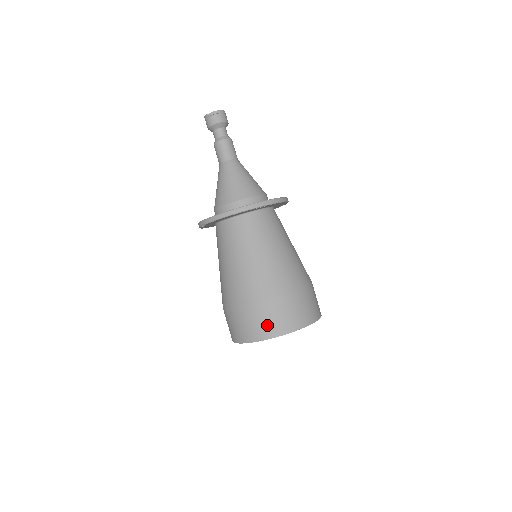
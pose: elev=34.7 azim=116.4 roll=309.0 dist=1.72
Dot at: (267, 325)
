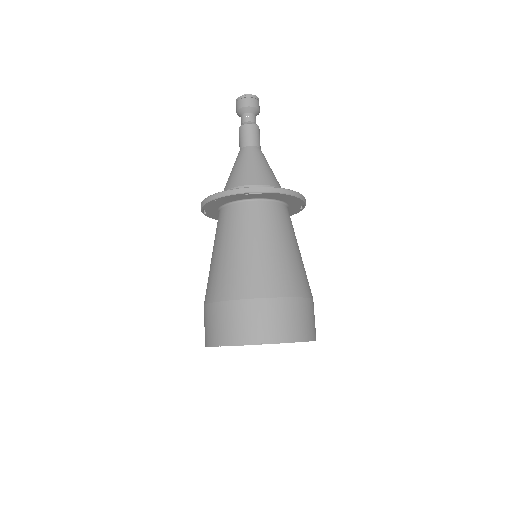
Dot at: (227, 329)
